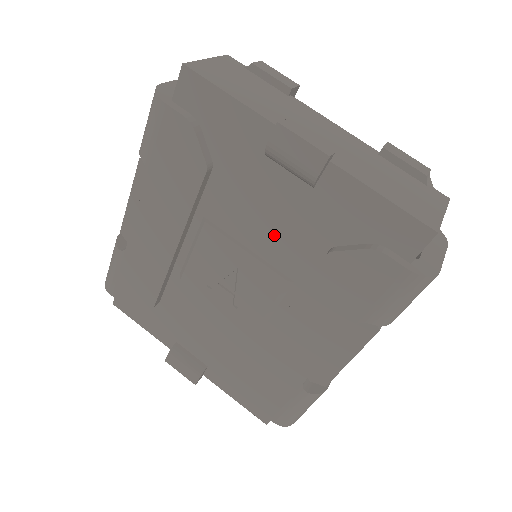
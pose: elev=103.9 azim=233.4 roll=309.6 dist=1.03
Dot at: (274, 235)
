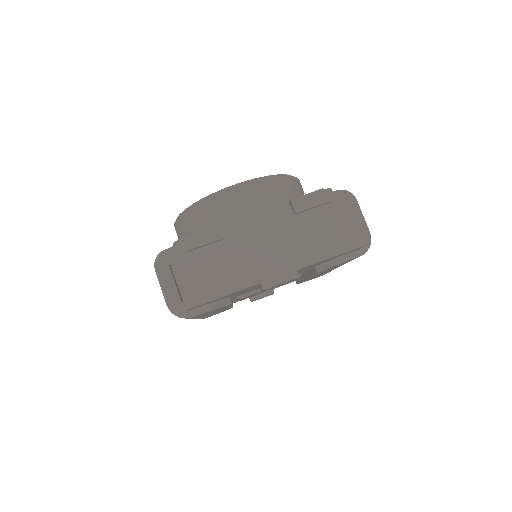
Dot at: occluded
